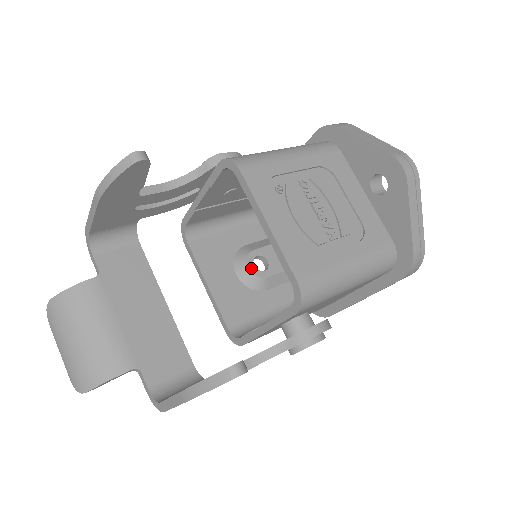
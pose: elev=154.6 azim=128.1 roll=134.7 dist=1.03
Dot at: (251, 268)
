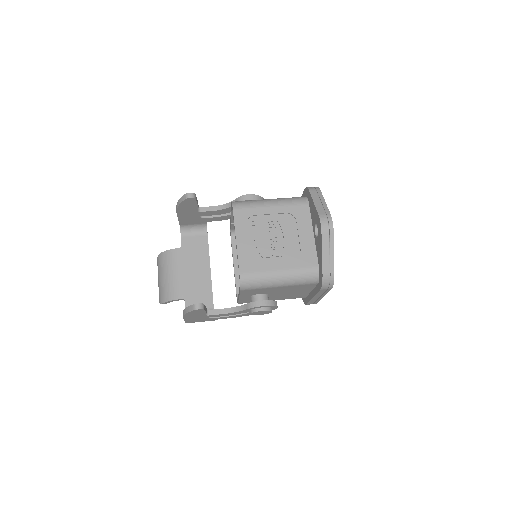
Dot at: occluded
